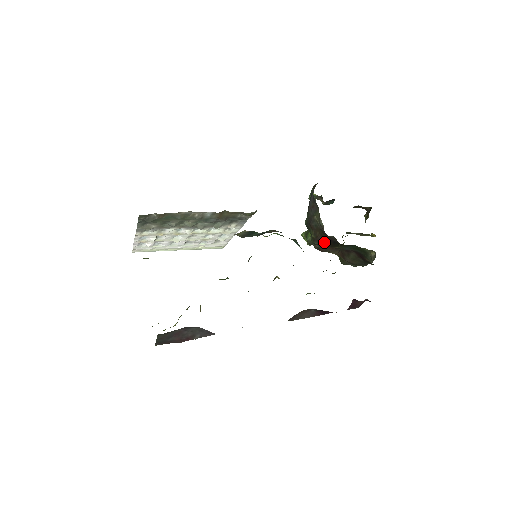
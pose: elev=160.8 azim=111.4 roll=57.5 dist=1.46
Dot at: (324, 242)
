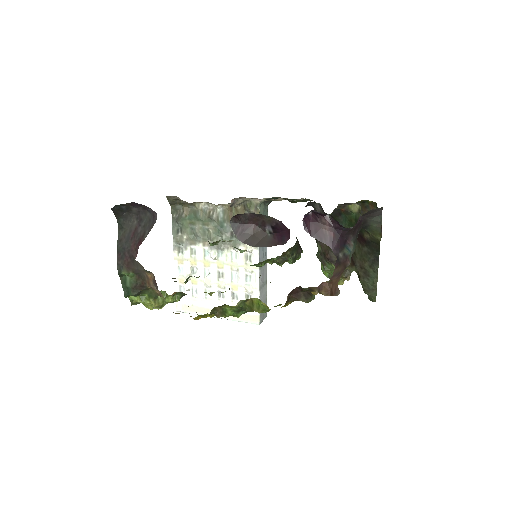
Dot at: occluded
